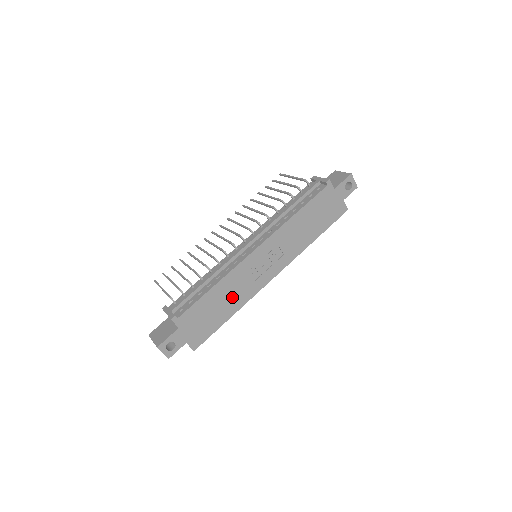
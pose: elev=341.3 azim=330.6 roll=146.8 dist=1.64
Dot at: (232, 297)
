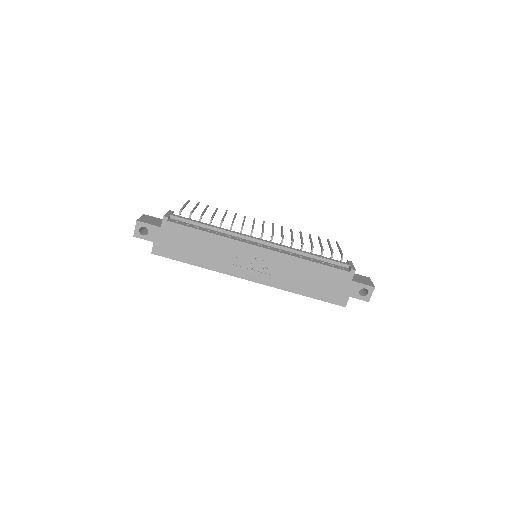
Dot at: (211, 255)
